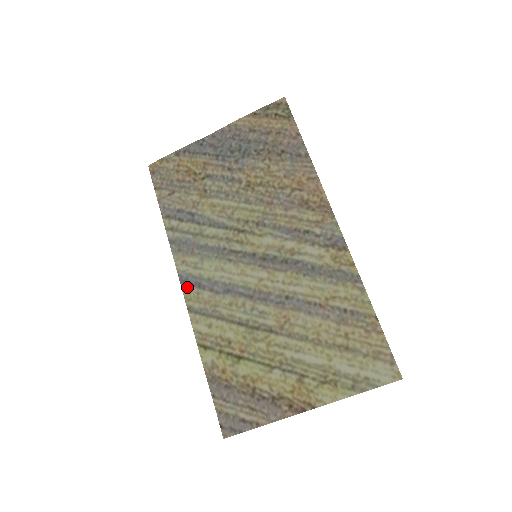
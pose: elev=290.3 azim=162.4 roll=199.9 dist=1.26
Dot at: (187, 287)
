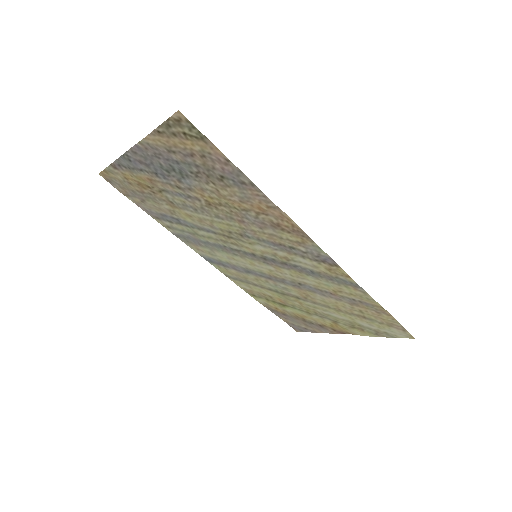
Dot at: (214, 264)
